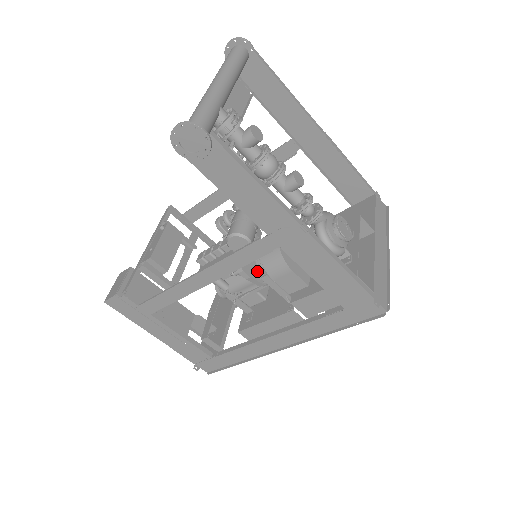
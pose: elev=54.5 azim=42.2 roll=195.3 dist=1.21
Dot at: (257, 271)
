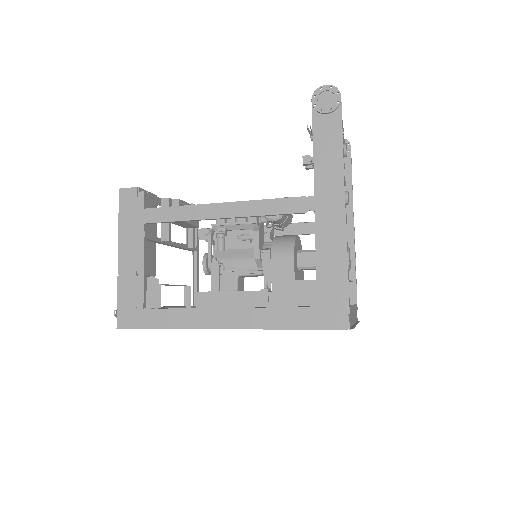
Dot at: (262, 247)
